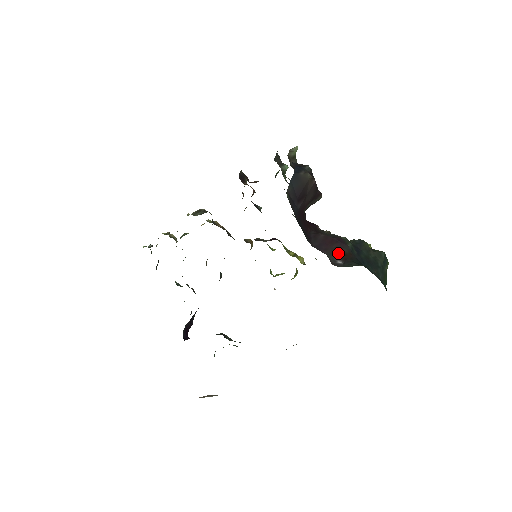
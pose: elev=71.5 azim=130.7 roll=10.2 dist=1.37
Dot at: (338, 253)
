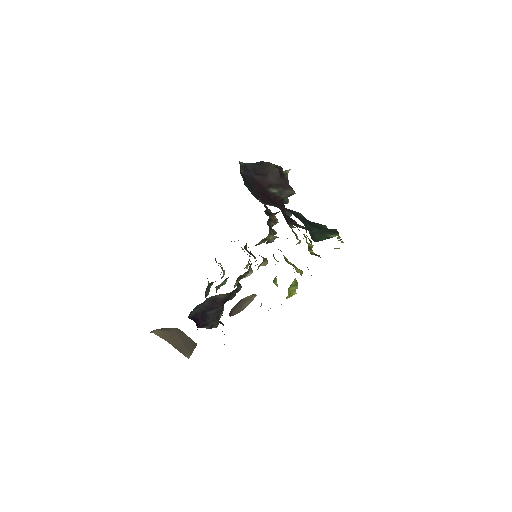
Dot at: occluded
